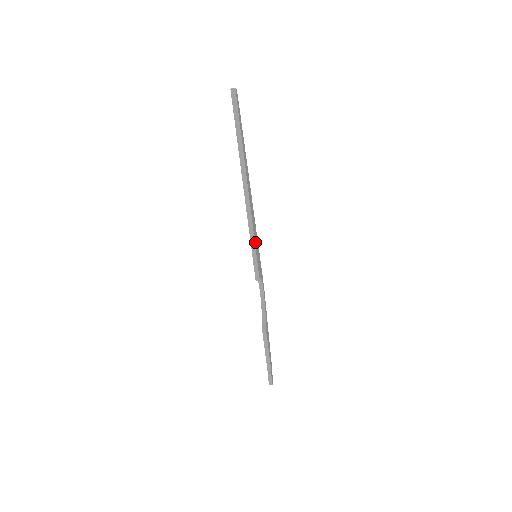
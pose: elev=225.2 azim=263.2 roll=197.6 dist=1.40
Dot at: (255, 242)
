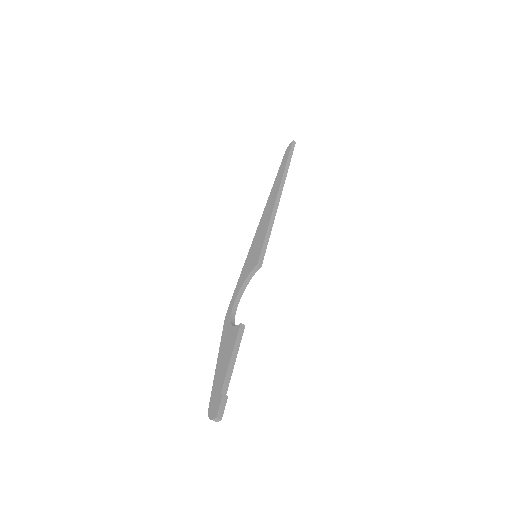
Dot at: occluded
